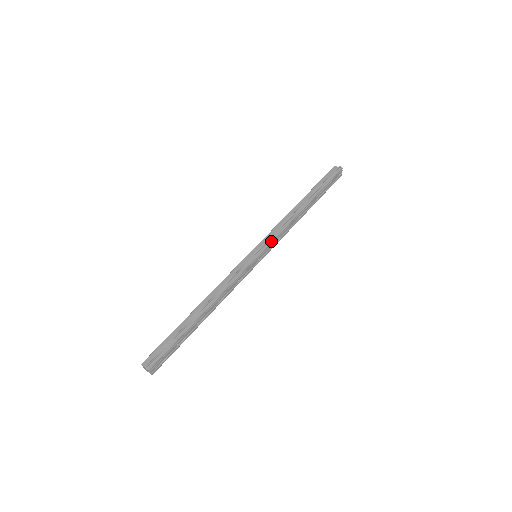
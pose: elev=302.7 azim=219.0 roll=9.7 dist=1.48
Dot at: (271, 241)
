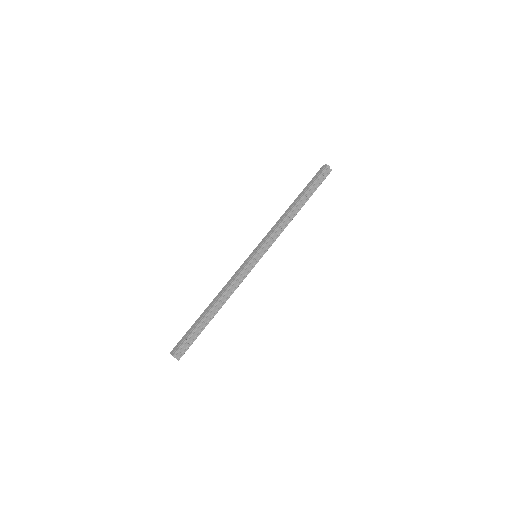
Dot at: (265, 241)
